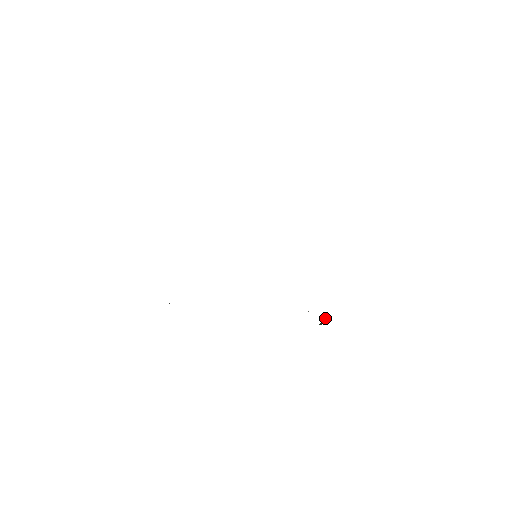
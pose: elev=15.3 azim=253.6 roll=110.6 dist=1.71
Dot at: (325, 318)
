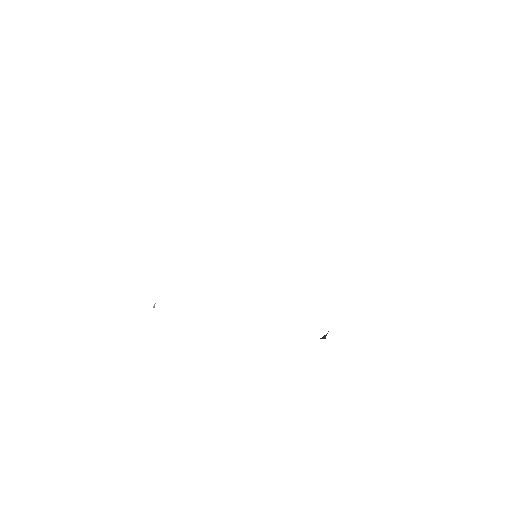
Dot at: occluded
